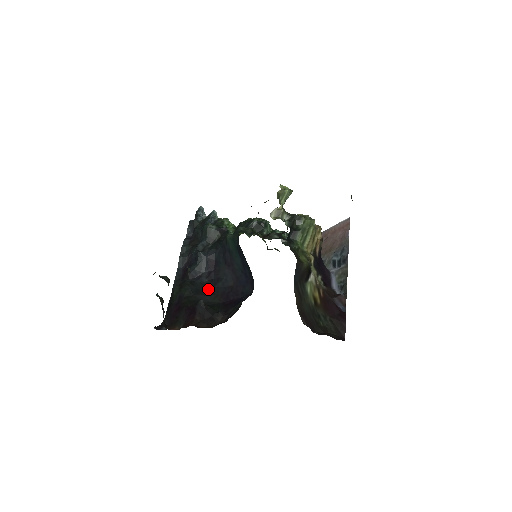
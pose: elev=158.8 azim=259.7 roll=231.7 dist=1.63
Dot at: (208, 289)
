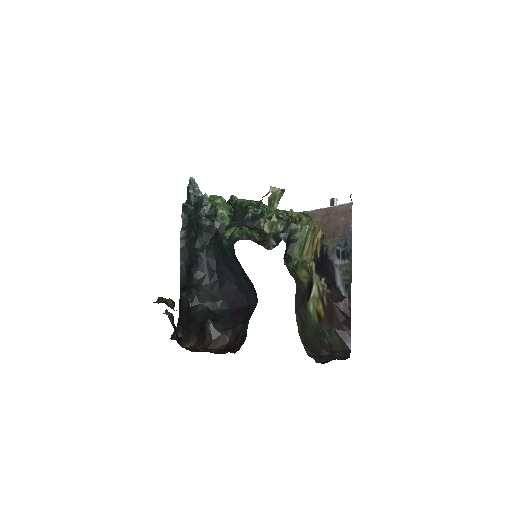
Dot at: (214, 293)
